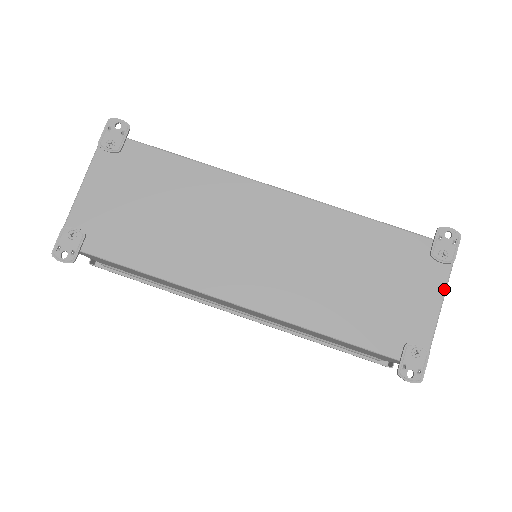
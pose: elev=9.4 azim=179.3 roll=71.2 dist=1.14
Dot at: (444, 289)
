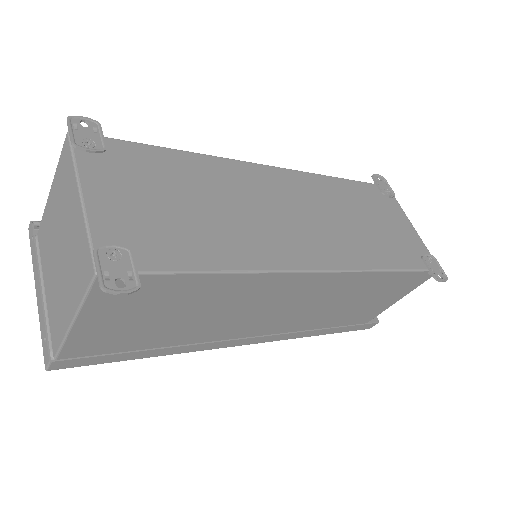
Dot at: (405, 214)
